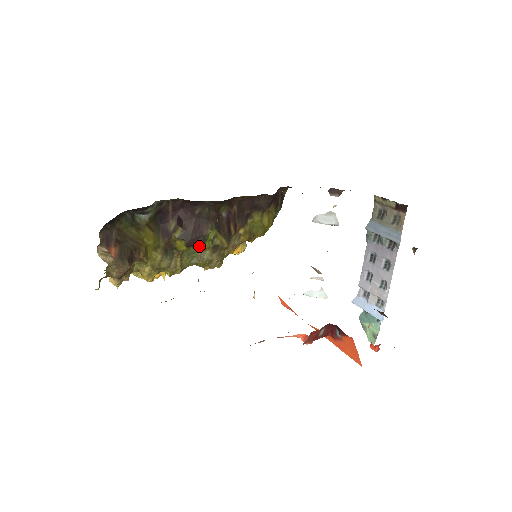
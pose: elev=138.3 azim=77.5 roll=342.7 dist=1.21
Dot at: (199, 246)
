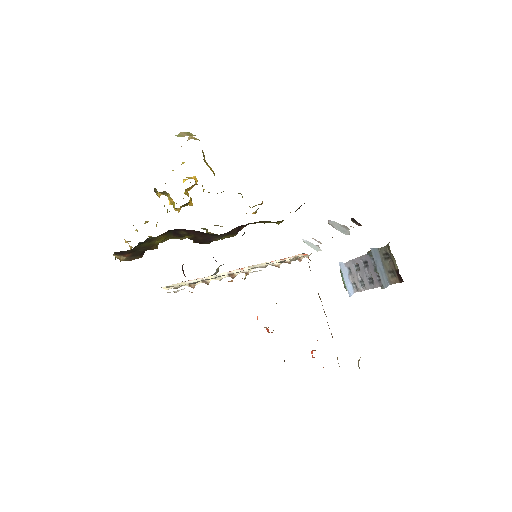
Dot at: occluded
